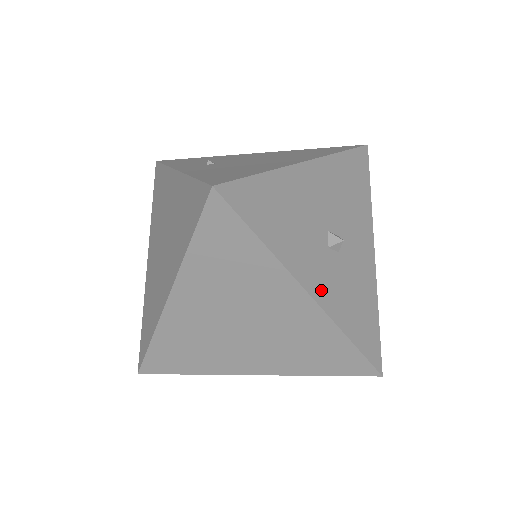
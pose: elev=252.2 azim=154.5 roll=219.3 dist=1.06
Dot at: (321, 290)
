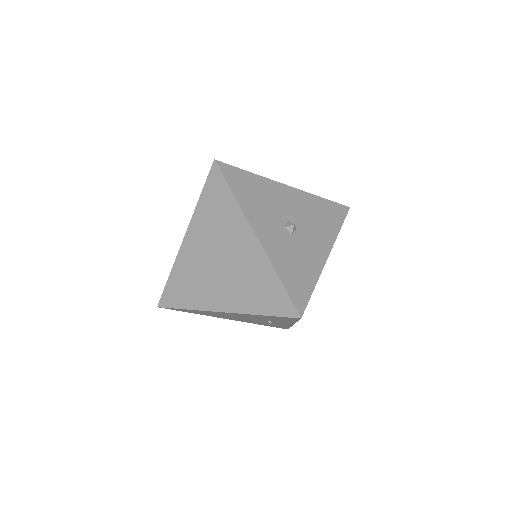
Dot at: (267, 240)
